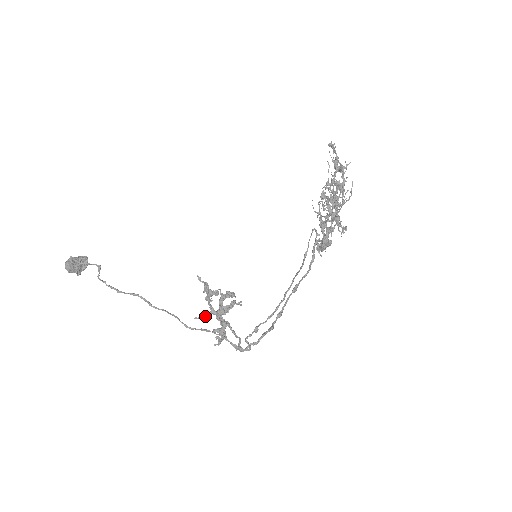
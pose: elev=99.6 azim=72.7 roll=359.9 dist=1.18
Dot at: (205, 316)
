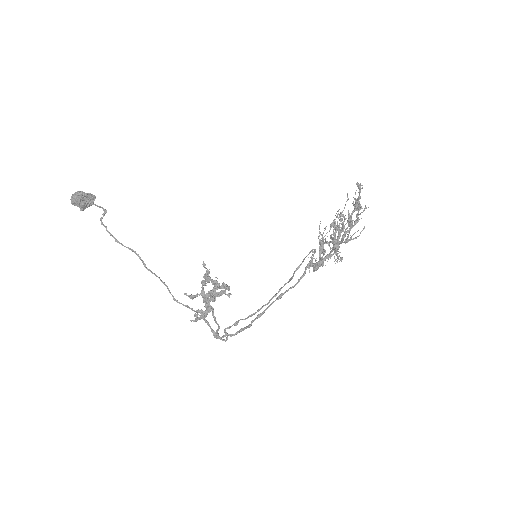
Dot at: (195, 296)
